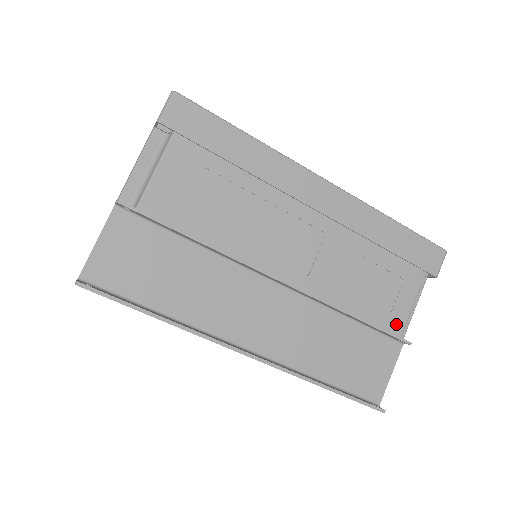
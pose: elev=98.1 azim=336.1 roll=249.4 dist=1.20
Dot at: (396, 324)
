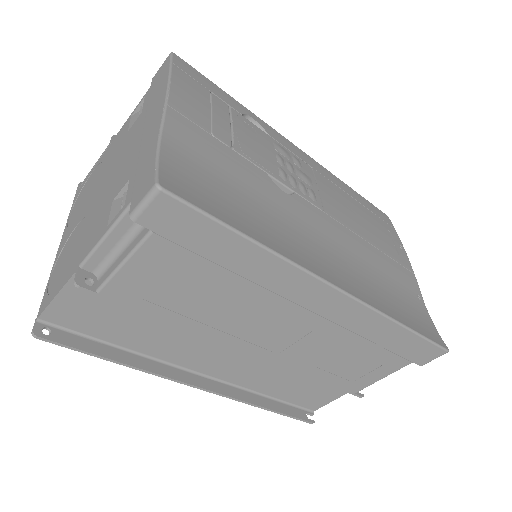
Dot at: (355, 387)
